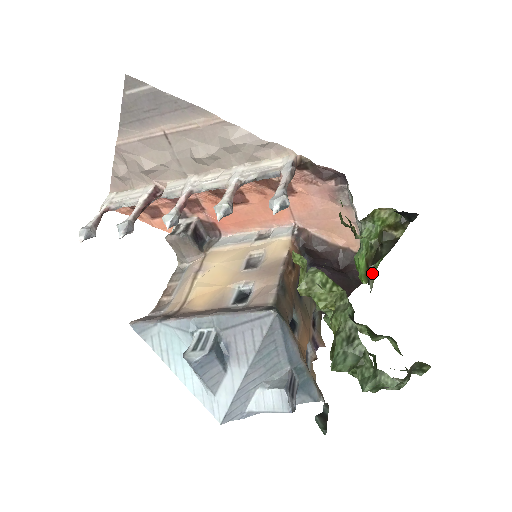
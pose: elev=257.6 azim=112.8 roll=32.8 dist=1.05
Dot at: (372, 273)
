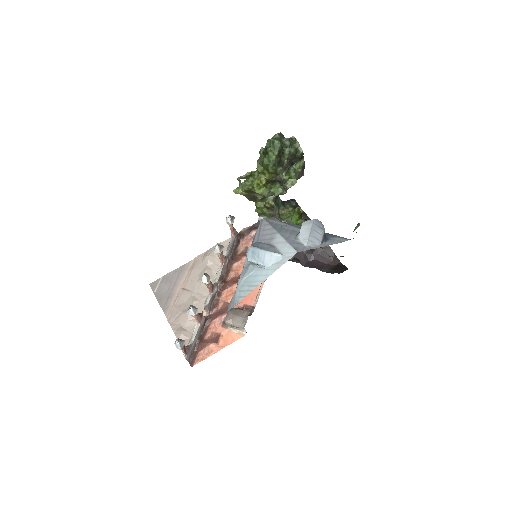
Dot at: occluded
